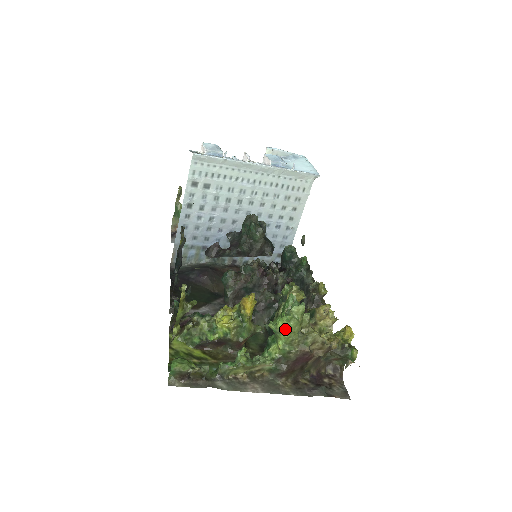
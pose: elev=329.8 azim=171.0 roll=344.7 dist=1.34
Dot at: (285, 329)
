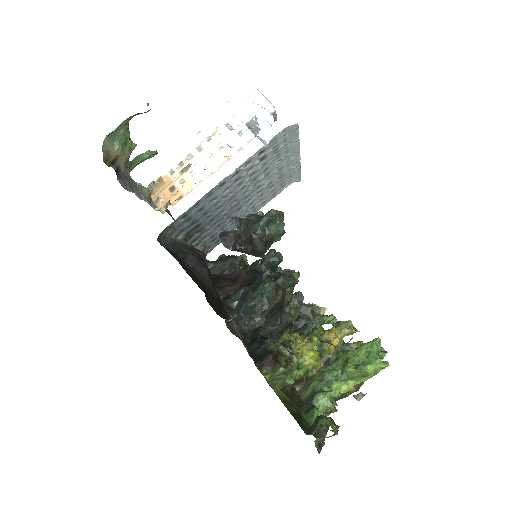
Dot at: (372, 374)
